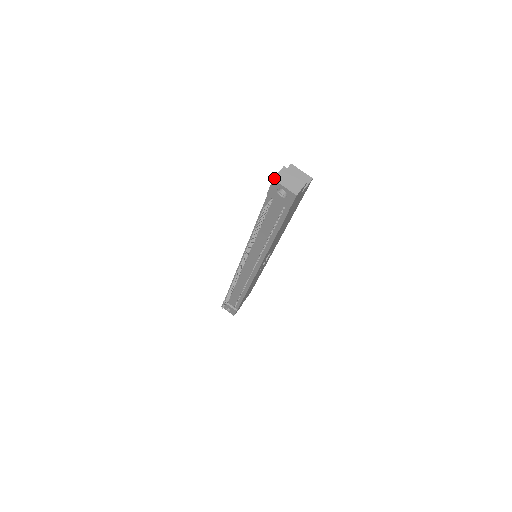
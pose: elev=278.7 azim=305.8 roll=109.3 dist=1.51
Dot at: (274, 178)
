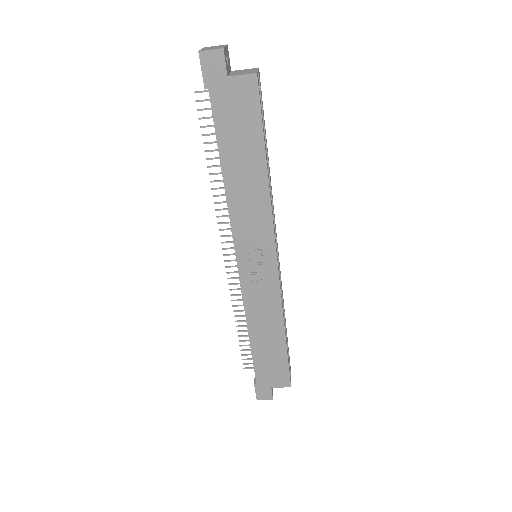
Dot at: (206, 47)
